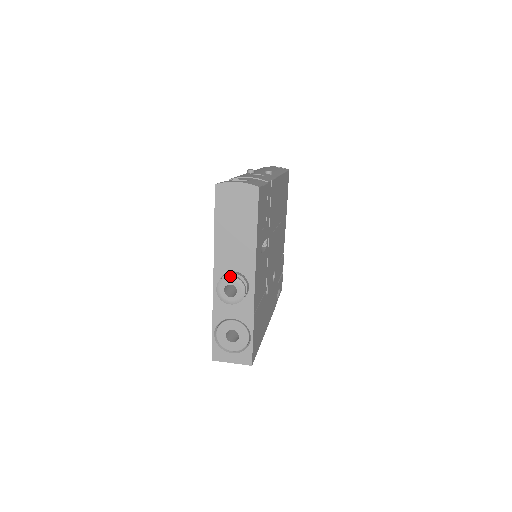
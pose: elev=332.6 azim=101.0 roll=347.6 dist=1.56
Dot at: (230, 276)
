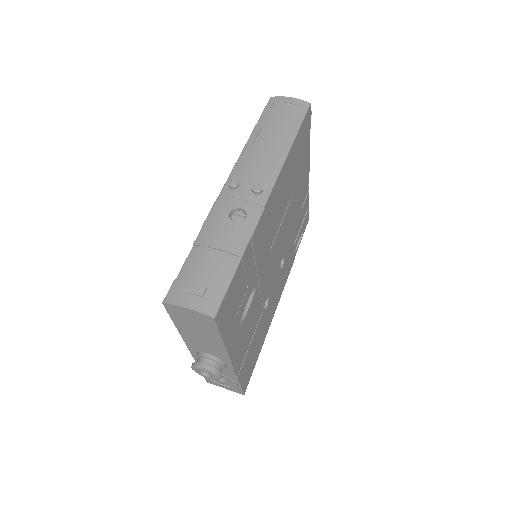
Dot at: (202, 367)
